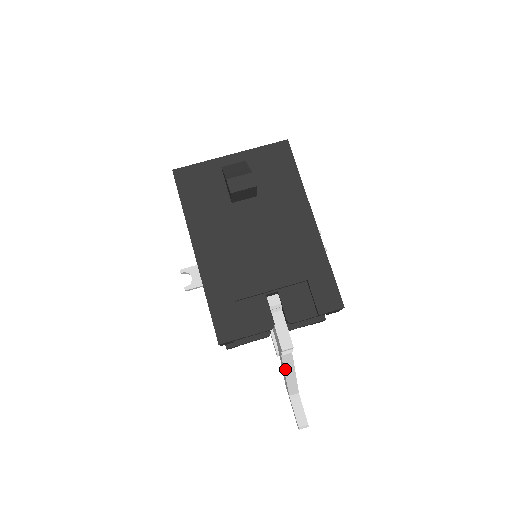
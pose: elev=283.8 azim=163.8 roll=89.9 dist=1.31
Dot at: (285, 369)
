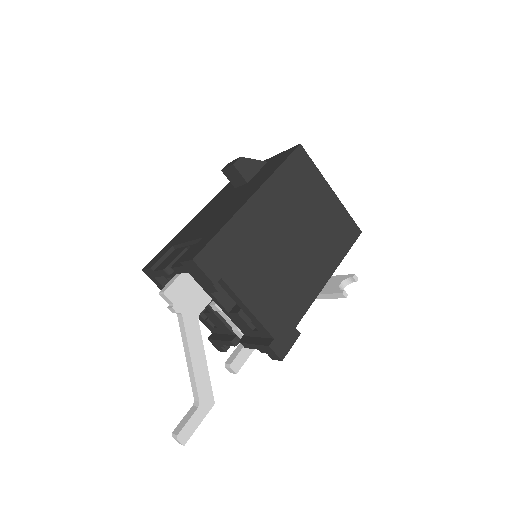
Dot at: (184, 345)
